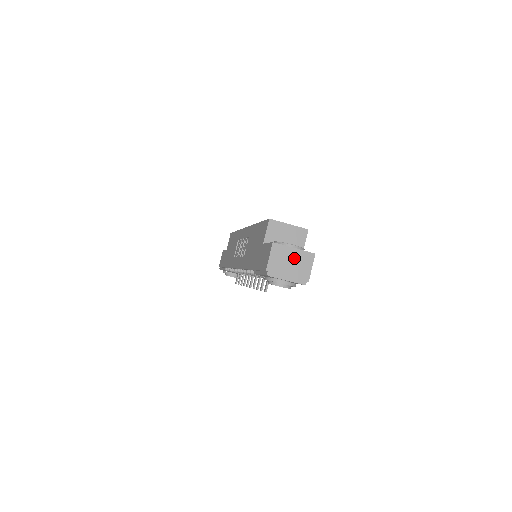
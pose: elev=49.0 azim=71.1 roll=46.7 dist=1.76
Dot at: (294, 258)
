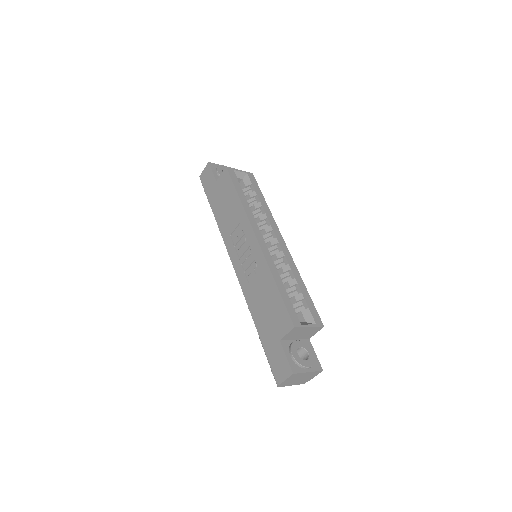
Dot at: (305, 376)
